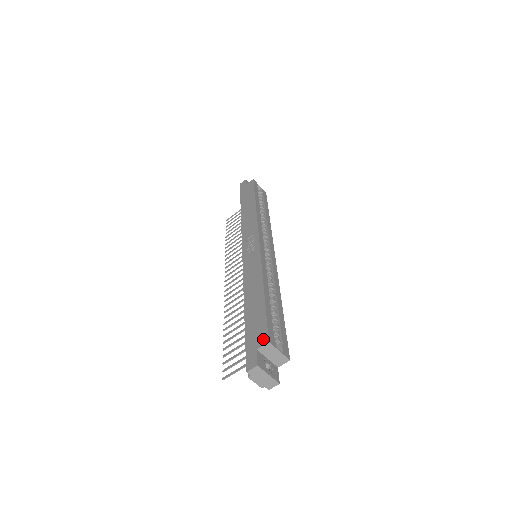
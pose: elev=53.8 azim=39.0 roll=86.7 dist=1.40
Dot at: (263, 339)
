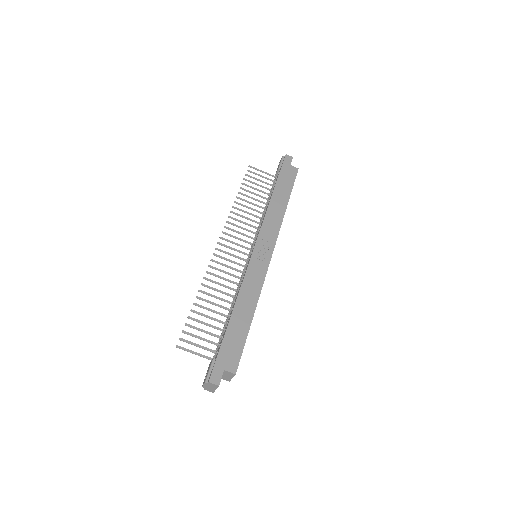
Dot at: (233, 367)
